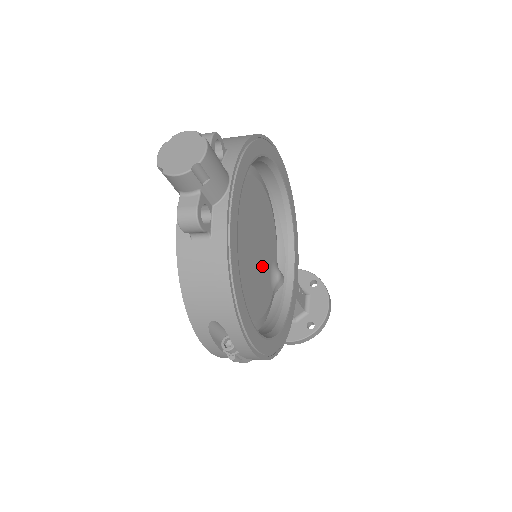
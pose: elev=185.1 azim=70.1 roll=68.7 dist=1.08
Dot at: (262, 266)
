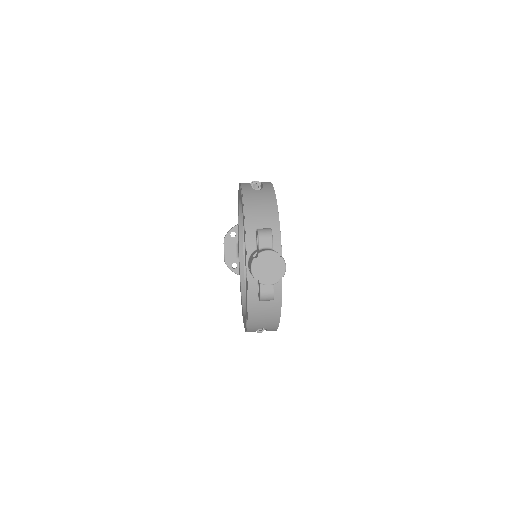
Dot at: occluded
